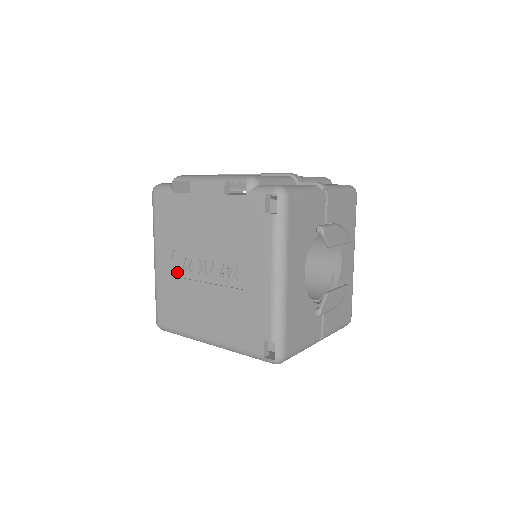
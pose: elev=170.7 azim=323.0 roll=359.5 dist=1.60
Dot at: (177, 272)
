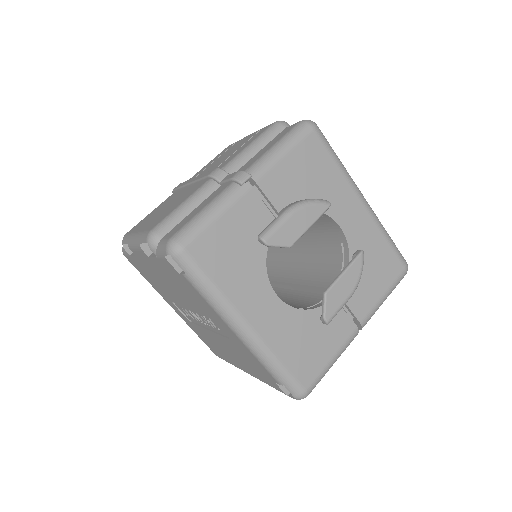
Dot at: (189, 318)
